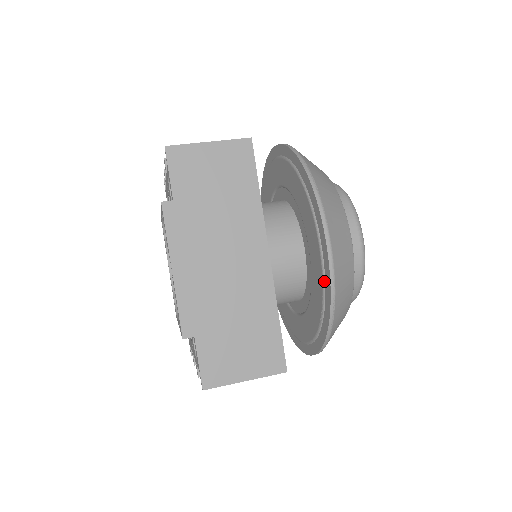
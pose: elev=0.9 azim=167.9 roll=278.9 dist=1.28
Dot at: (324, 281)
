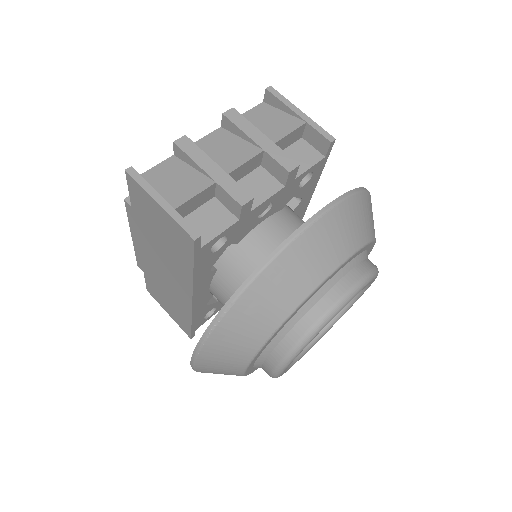
Dot at: occluded
